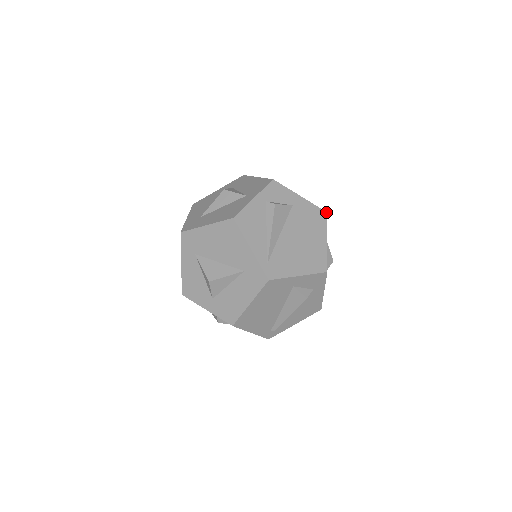
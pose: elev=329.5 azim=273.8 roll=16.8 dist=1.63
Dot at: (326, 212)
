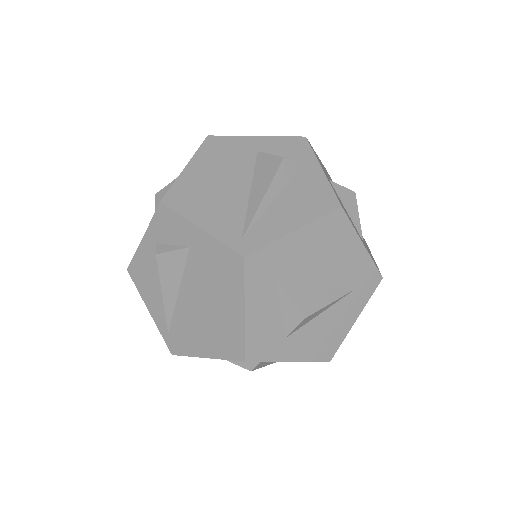
Dot at: (243, 257)
